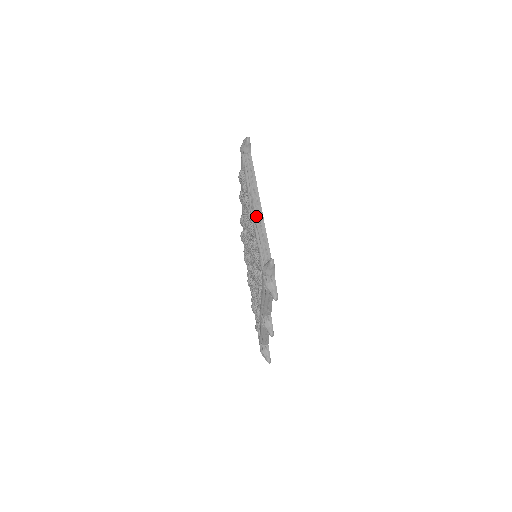
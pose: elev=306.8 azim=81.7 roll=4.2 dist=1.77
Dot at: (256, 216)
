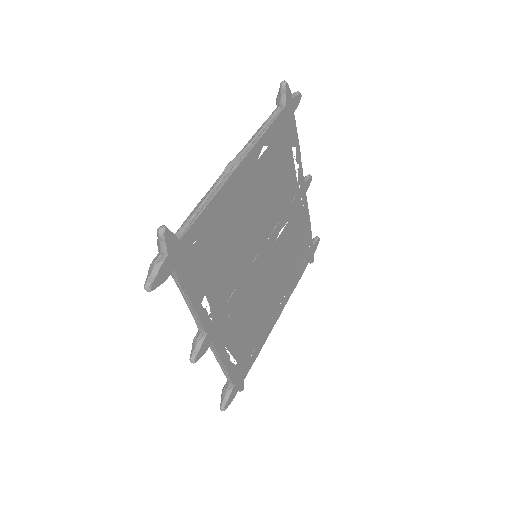
Dot at: (219, 177)
